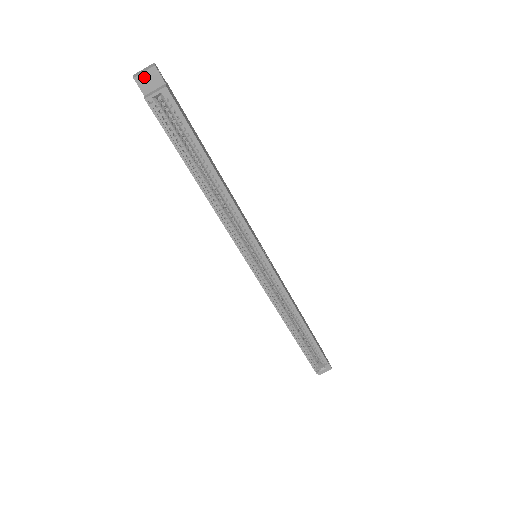
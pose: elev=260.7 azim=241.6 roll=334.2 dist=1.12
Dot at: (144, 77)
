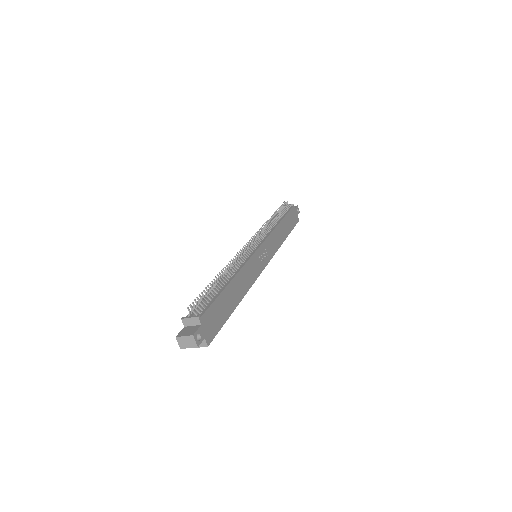
Dot at: (189, 346)
